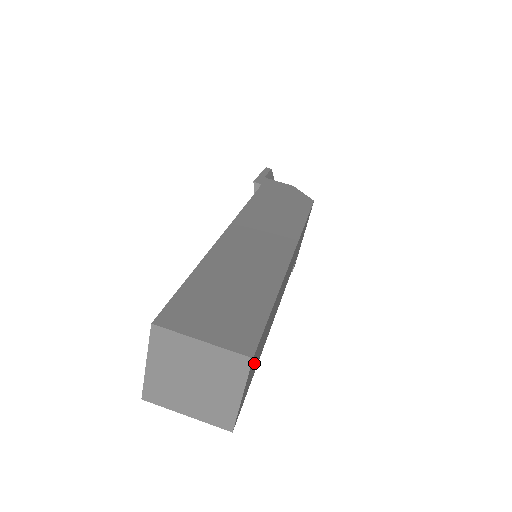
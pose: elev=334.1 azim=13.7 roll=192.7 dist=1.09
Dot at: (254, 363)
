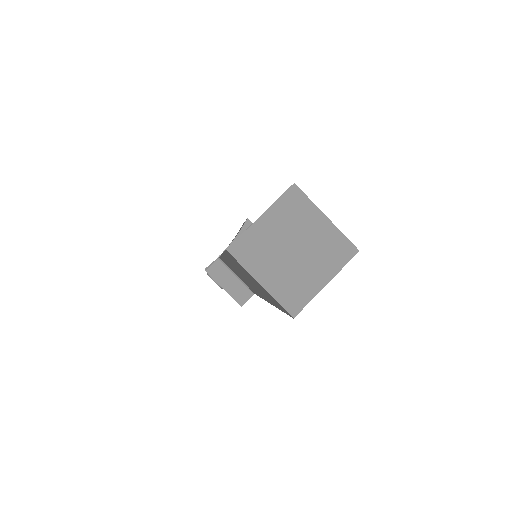
Dot at: occluded
